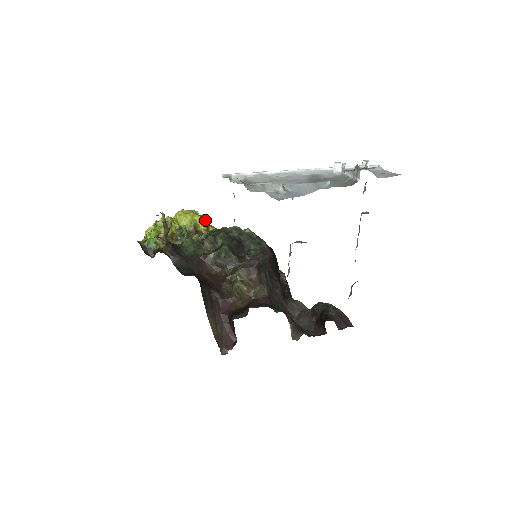
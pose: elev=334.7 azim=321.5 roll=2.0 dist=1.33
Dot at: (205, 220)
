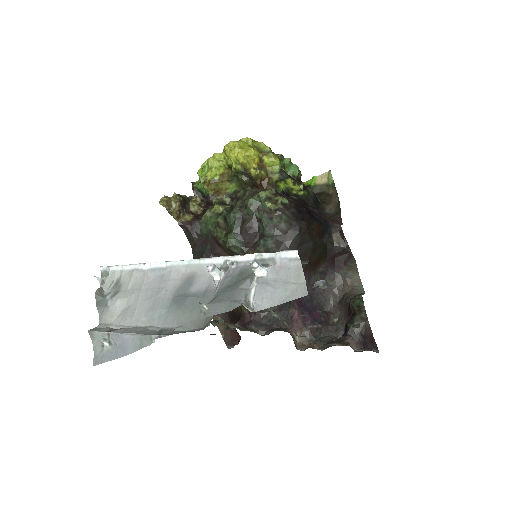
Dot at: (252, 156)
